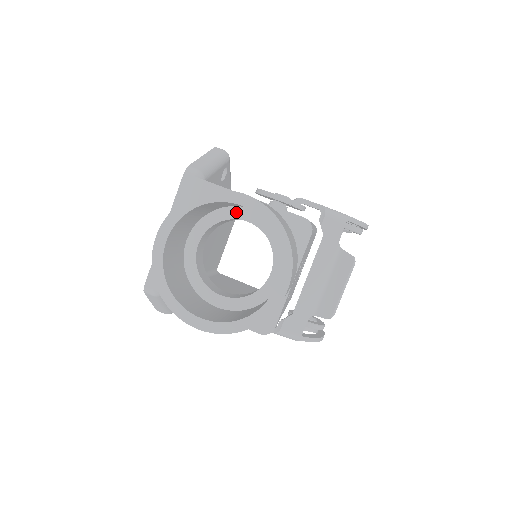
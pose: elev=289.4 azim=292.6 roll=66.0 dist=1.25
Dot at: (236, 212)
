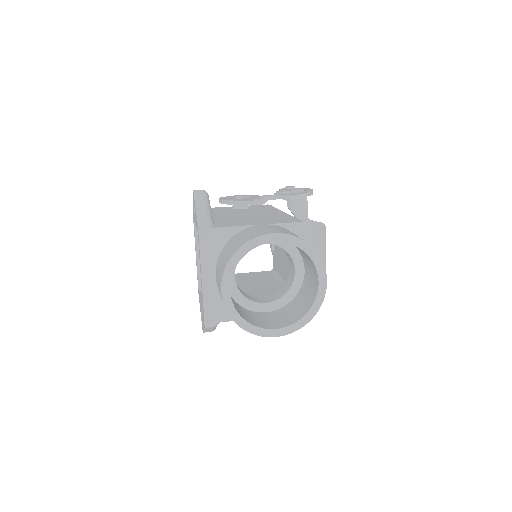
Dot at: occluded
